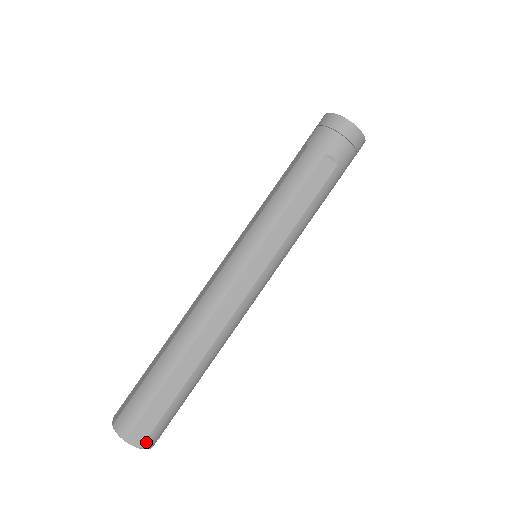
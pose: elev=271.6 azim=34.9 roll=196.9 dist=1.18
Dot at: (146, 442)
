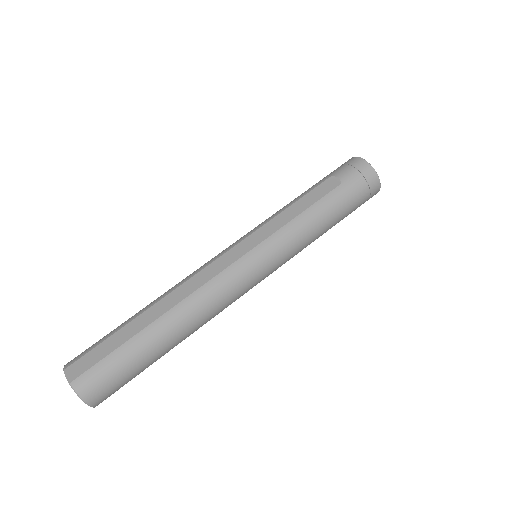
Dot at: (78, 379)
